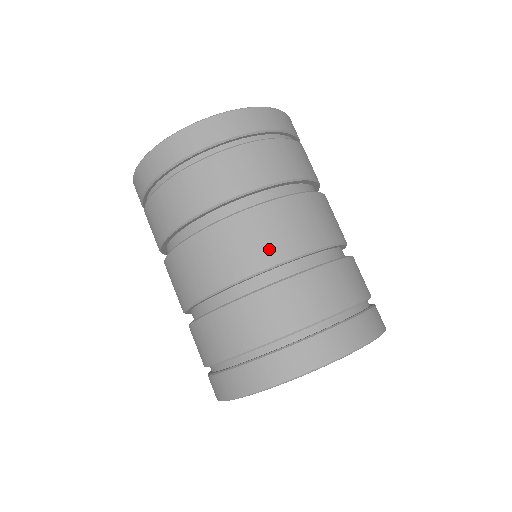
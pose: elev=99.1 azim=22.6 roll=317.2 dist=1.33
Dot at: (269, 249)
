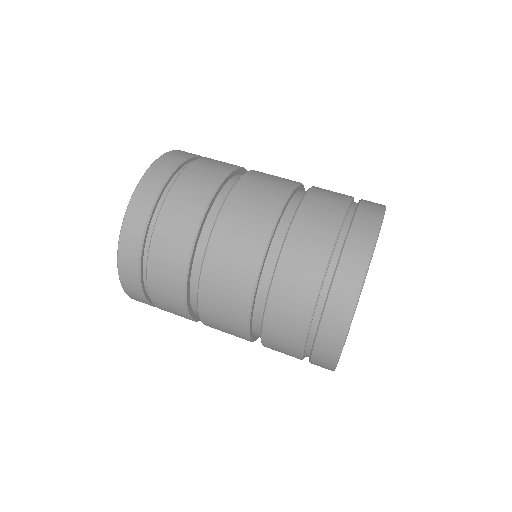
Dot at: (253, 237)
